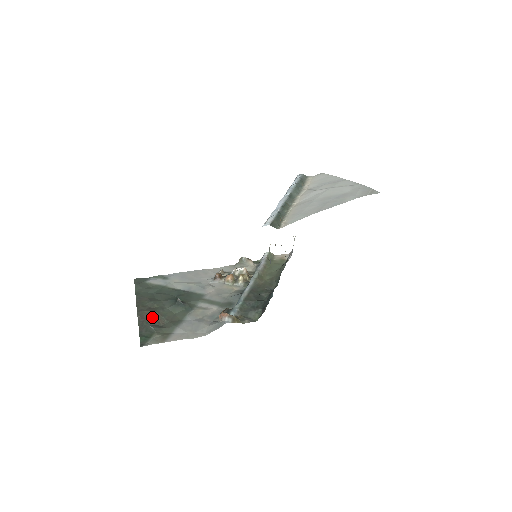
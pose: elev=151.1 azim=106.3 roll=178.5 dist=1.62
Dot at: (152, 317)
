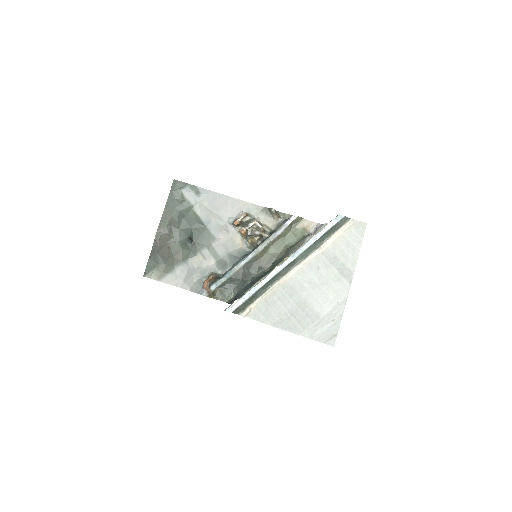
Dot at: (163, 247)
